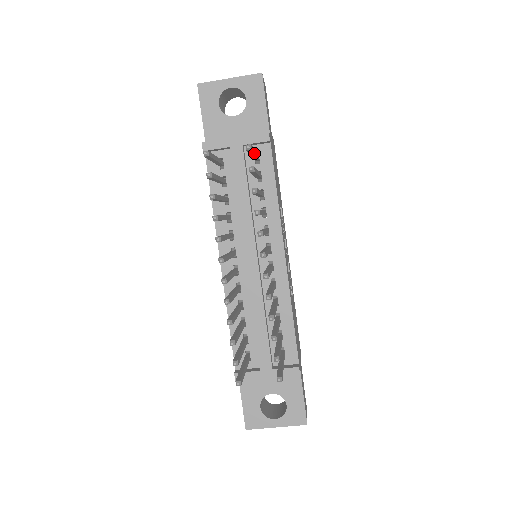
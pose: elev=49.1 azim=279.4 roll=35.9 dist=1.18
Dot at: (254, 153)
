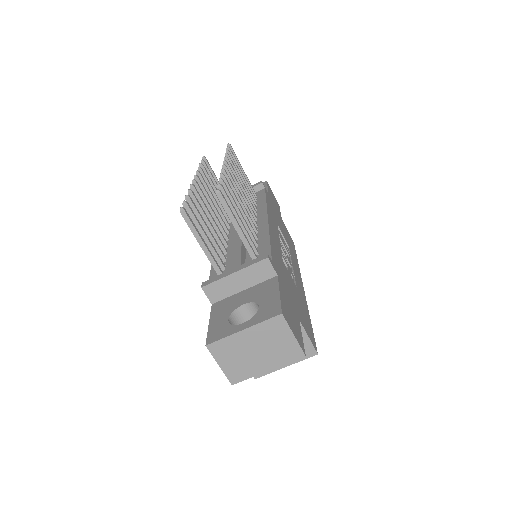
Dot at: (239, 162)
